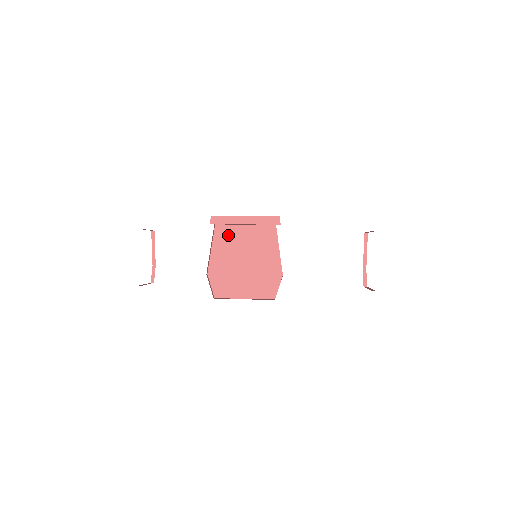
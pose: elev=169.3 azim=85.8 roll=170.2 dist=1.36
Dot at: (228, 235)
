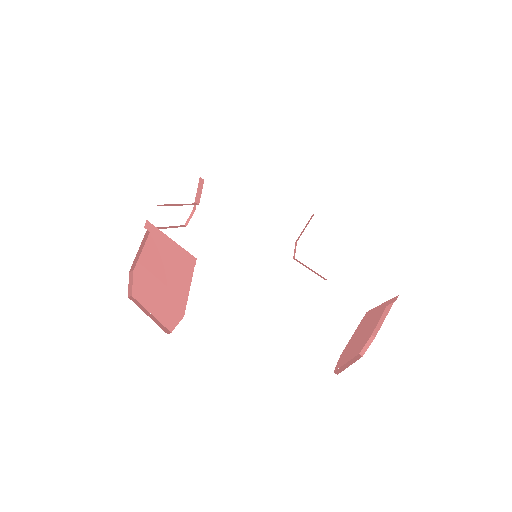
Dot at: (367, 318)
